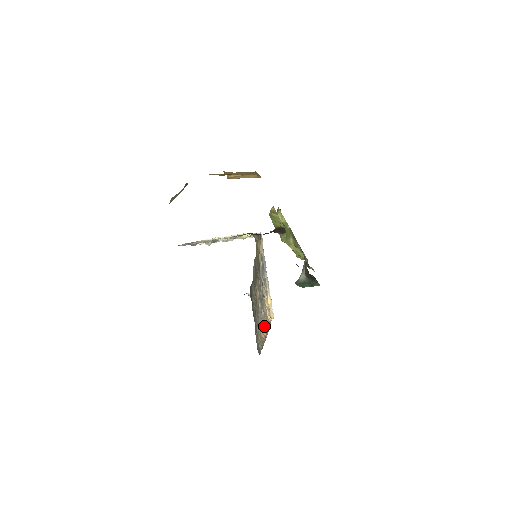
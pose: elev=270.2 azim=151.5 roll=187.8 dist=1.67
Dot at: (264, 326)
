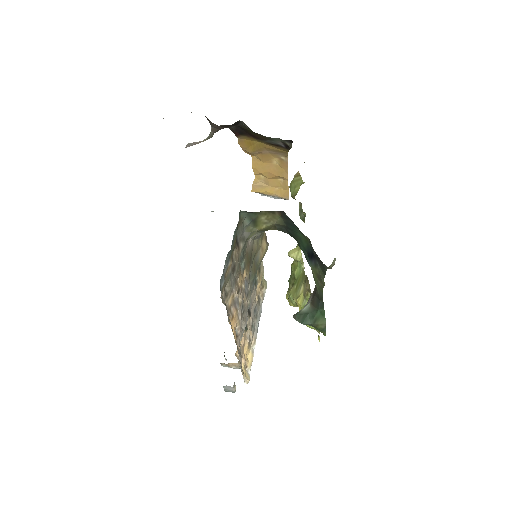
Dot at: (235, 332)
